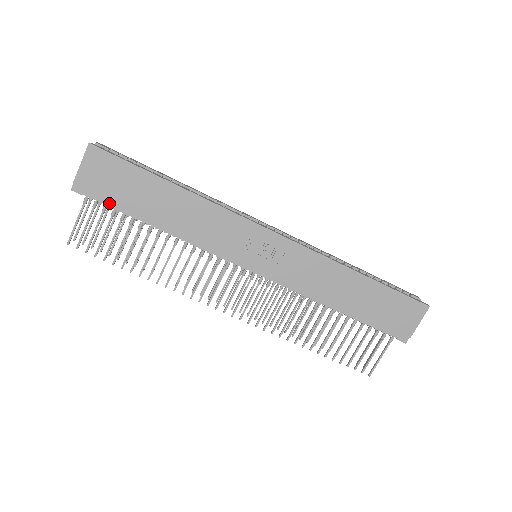
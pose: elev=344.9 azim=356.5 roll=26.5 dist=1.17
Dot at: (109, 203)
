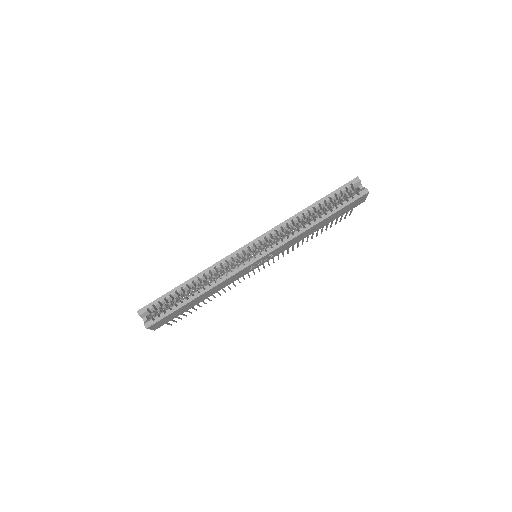
Dot at: (175, 317)
